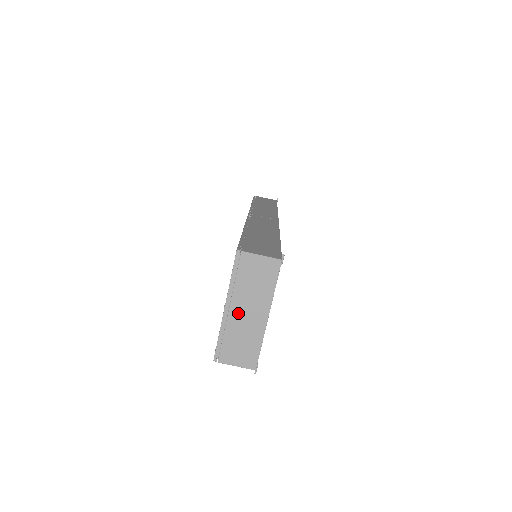
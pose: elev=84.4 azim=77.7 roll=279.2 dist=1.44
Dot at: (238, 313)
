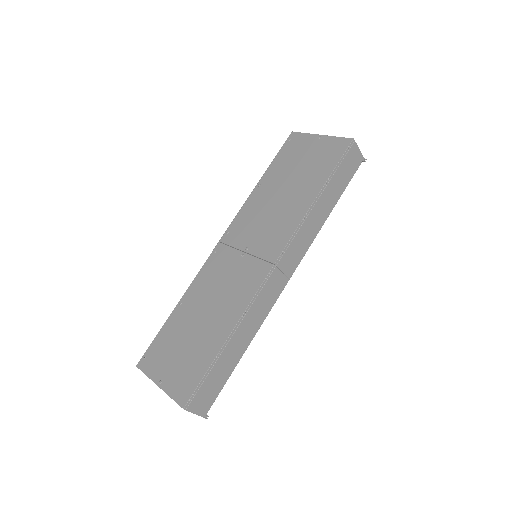
Dot at: occluded
